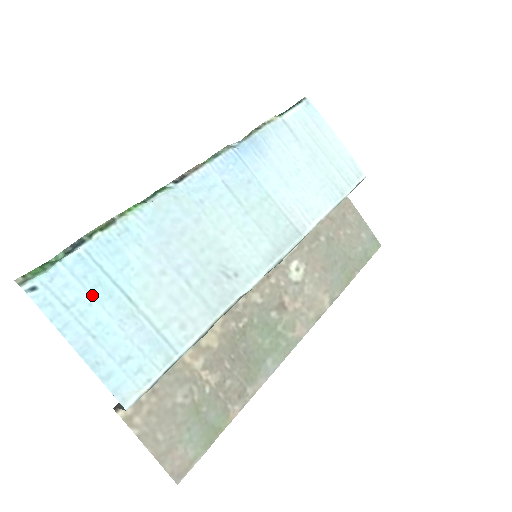
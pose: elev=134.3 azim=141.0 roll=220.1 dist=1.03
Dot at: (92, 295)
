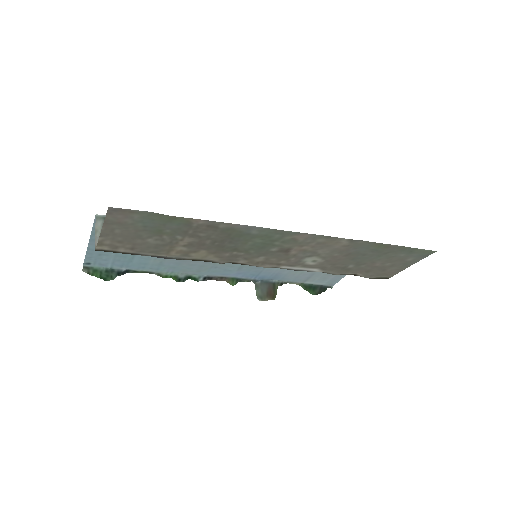
Dot at: (117, 254)
